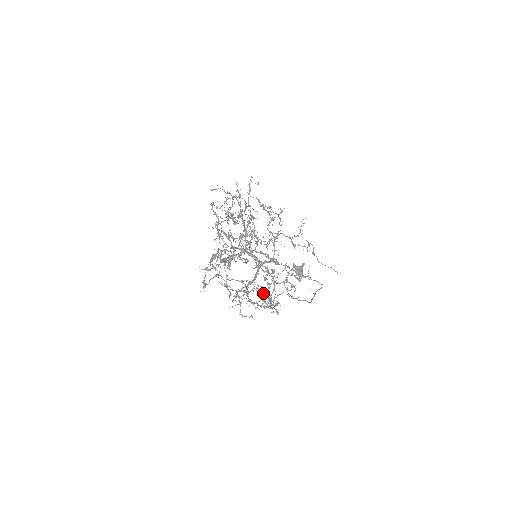
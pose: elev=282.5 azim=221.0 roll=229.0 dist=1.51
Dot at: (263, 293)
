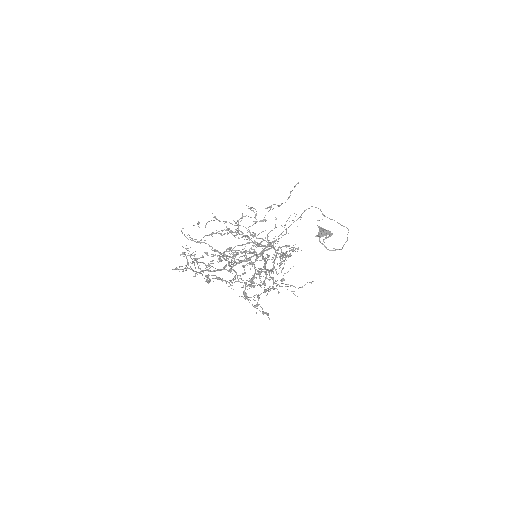
Dot at: occluded
